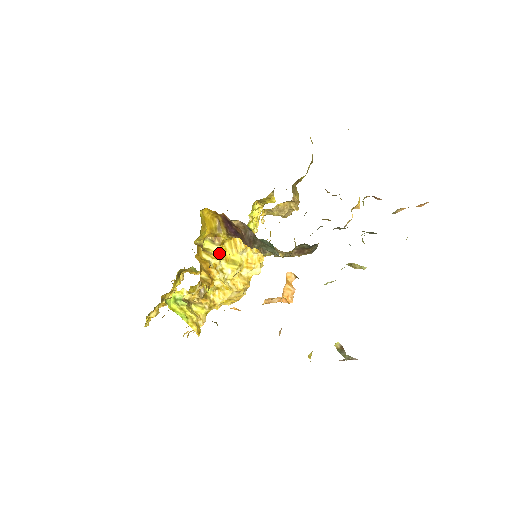
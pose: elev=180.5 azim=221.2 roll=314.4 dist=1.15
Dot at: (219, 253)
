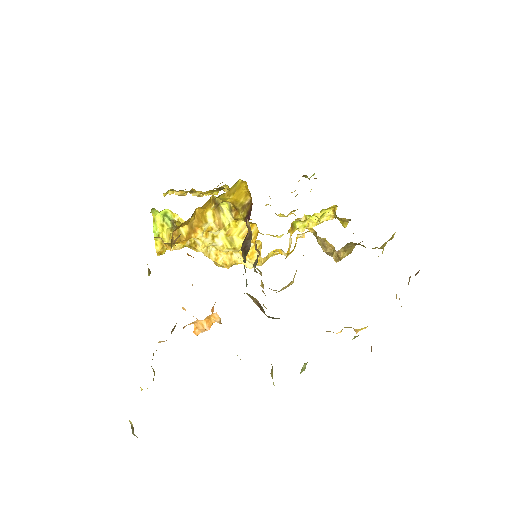
Dot at: (228, 223)
